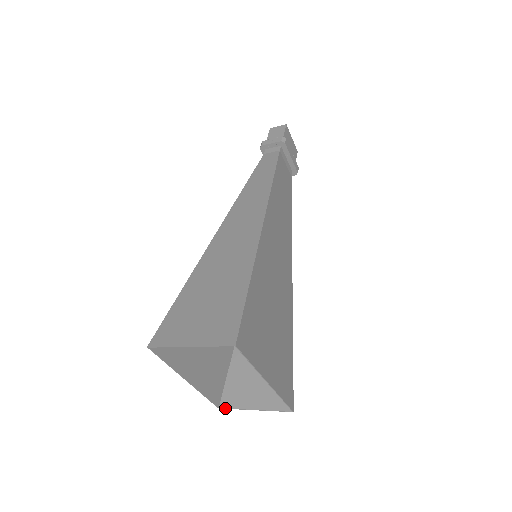
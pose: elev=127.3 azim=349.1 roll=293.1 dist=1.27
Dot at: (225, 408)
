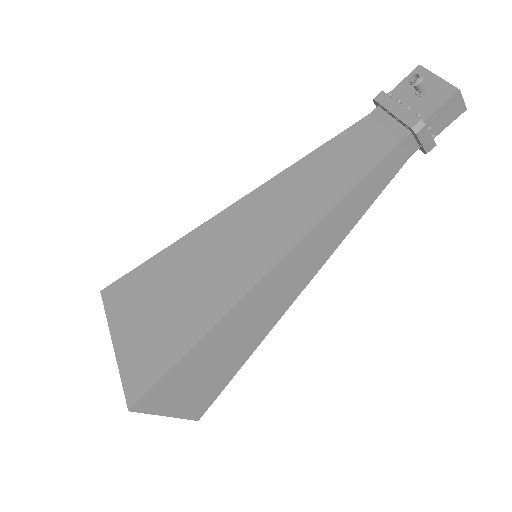
Dot at: occluded
